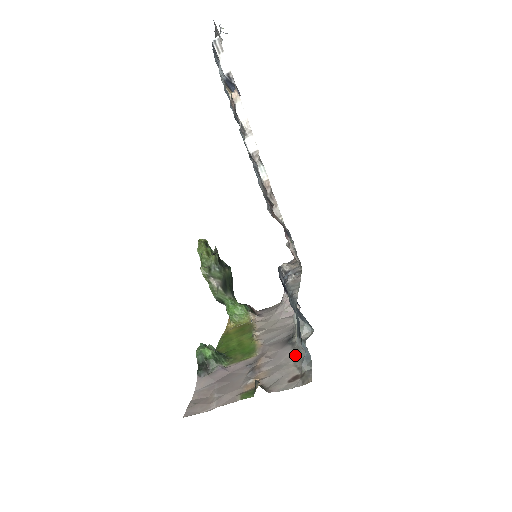
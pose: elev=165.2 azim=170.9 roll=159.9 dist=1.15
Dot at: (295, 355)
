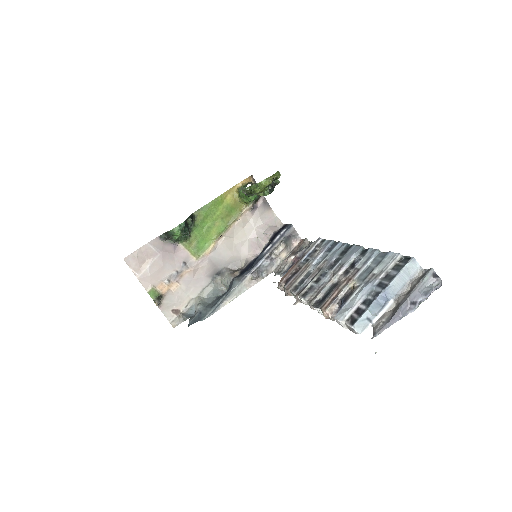
Dot at: (200, 293)
